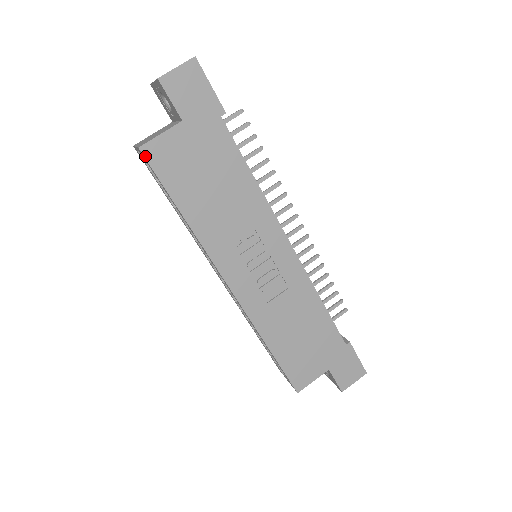
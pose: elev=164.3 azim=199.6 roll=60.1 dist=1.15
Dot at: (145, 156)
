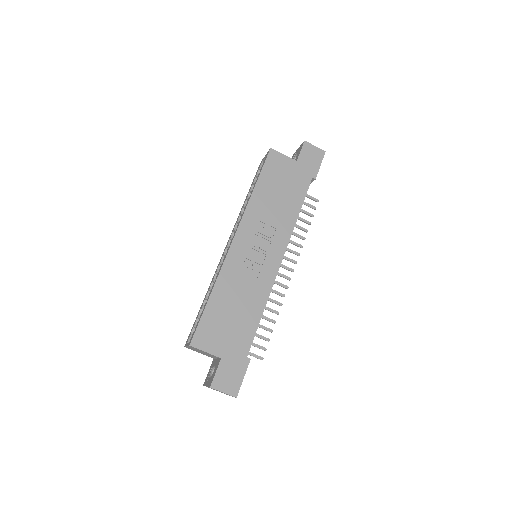
Dot at: (269, 153)
